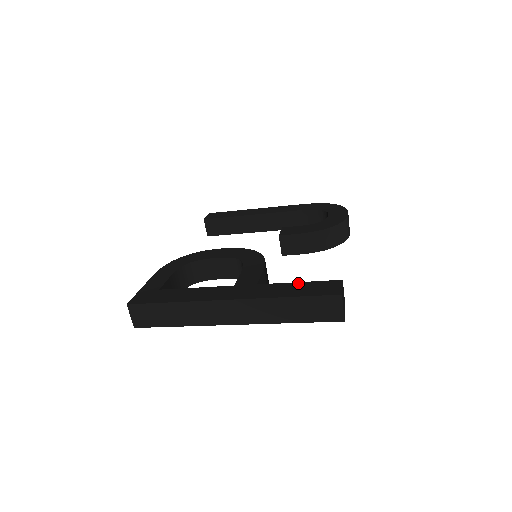
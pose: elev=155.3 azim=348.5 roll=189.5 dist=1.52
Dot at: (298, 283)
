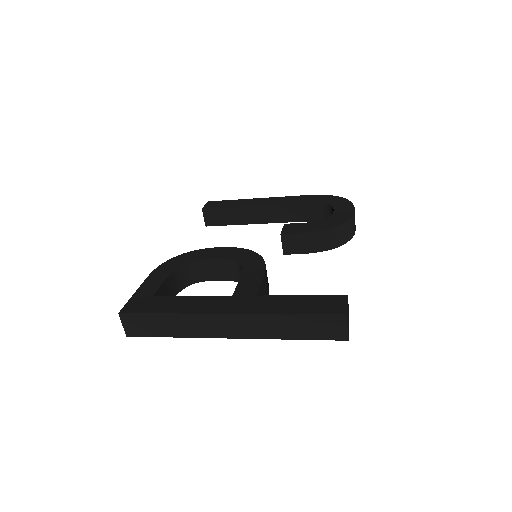
Dot at: (300, 296)
